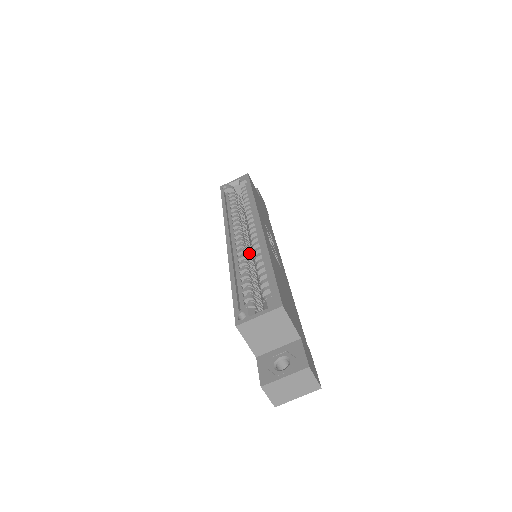
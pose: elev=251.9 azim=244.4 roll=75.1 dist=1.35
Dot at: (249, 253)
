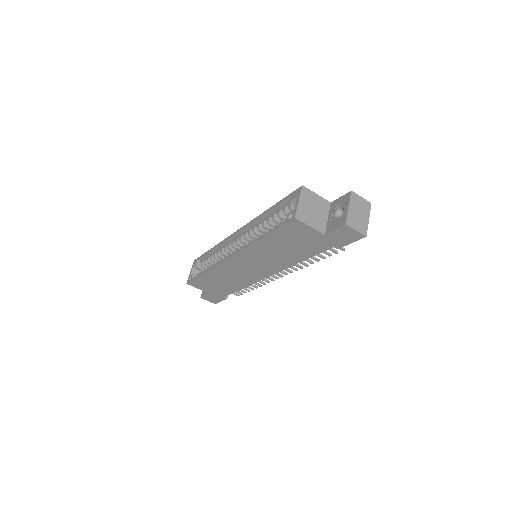
Dot at: occluded
